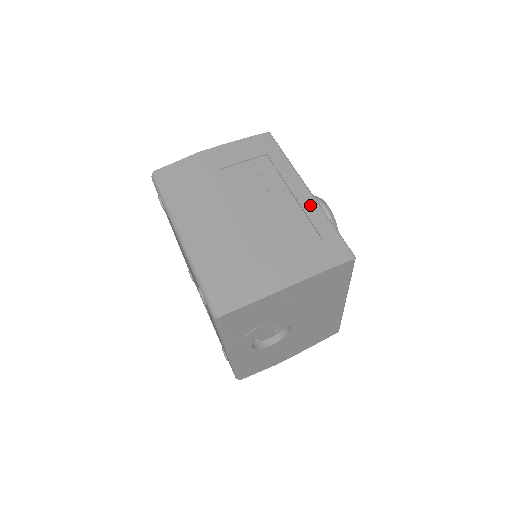
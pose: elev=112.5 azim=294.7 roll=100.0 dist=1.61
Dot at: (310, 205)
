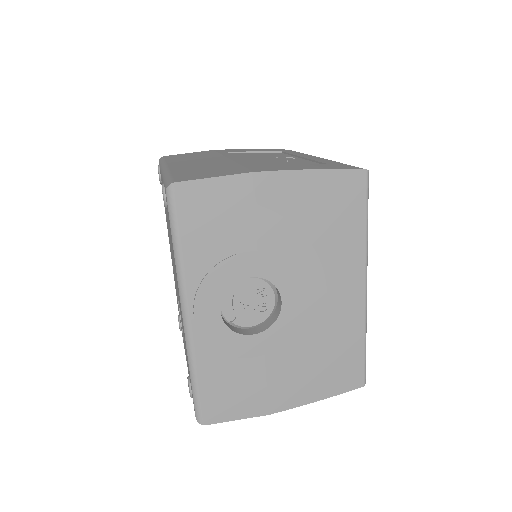
Dot at: (319, 159)
